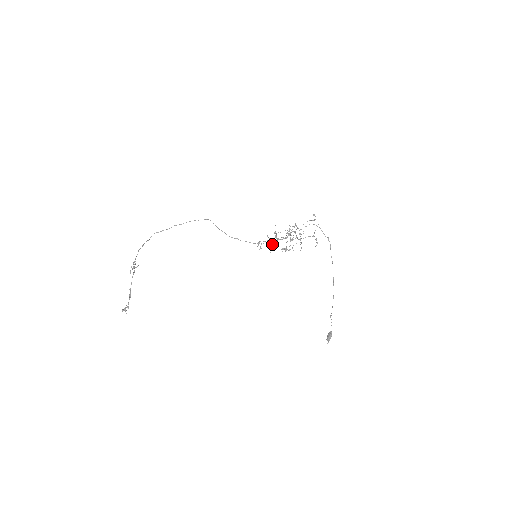
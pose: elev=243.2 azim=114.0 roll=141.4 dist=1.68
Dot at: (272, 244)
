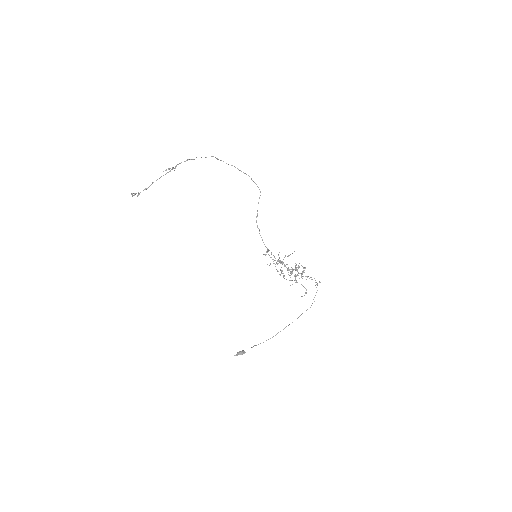
Dot at: occluded
